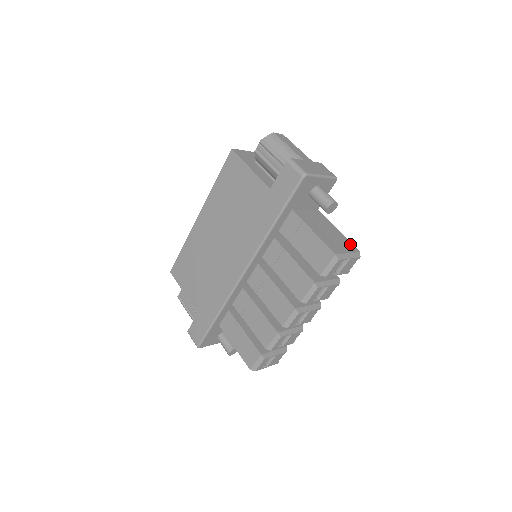
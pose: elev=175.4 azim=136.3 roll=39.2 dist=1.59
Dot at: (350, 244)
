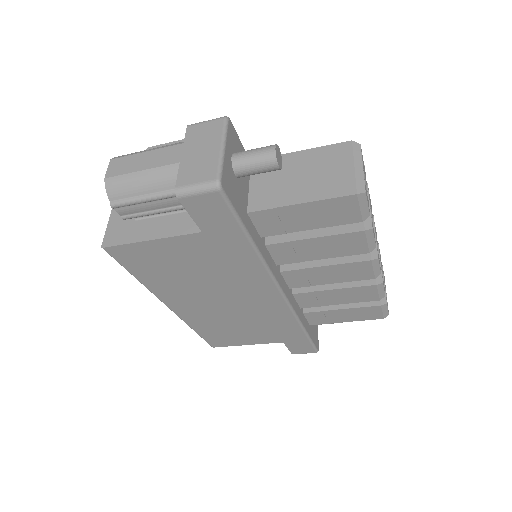
Dot at: (333, 148)
